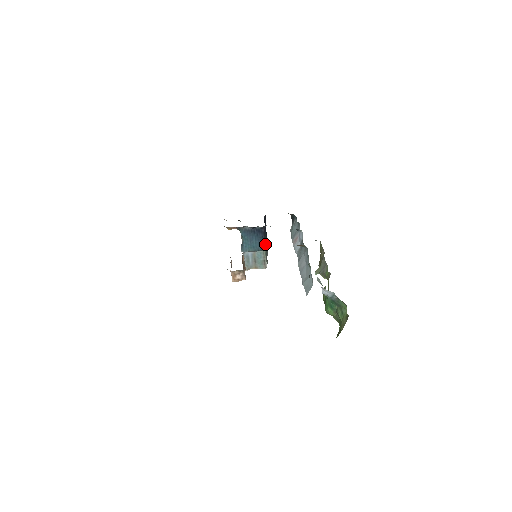
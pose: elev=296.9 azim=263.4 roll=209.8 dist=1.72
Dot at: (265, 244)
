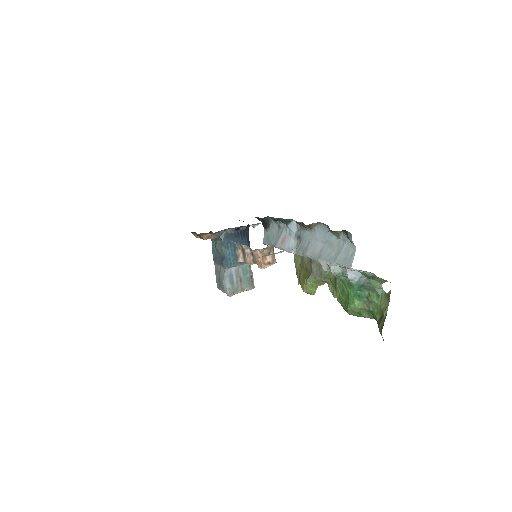
Dot at: occluded
